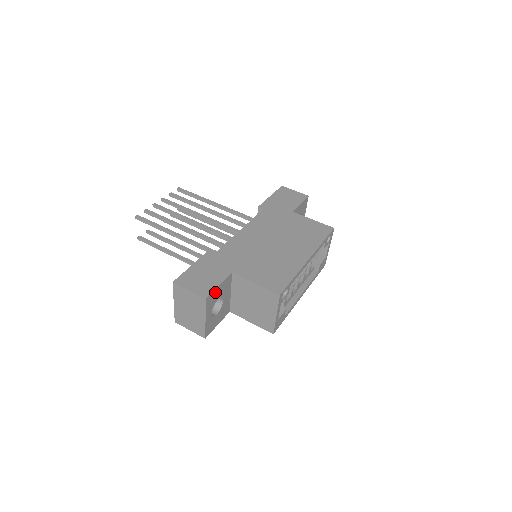
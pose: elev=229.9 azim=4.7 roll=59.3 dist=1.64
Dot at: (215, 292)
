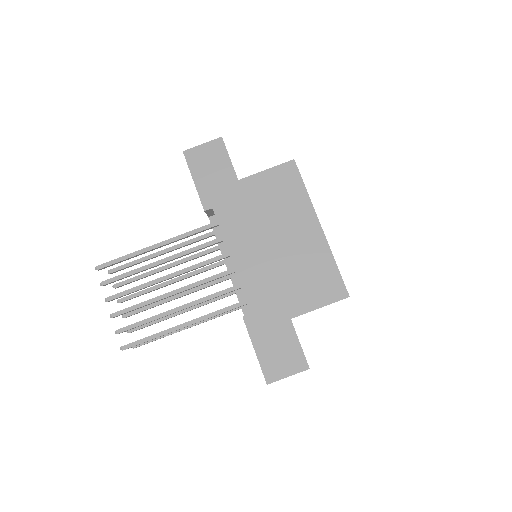
Dot at: (302, 351)
